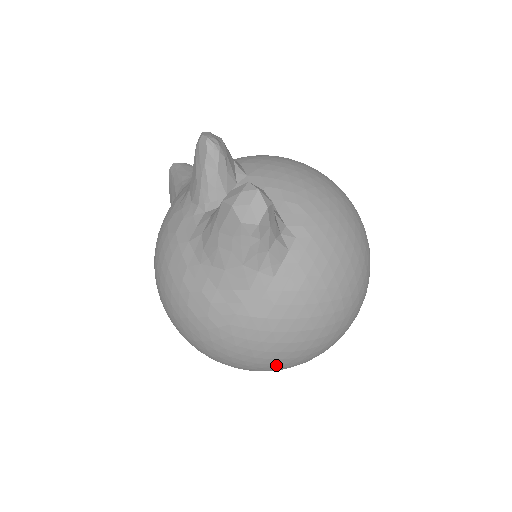
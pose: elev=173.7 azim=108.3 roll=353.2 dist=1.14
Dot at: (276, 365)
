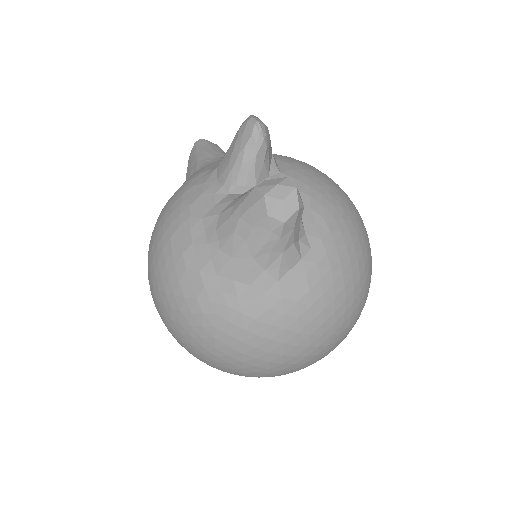
Dot at: (245, 370)
